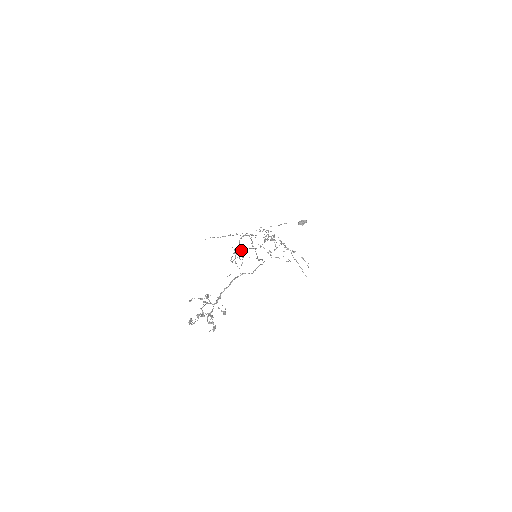
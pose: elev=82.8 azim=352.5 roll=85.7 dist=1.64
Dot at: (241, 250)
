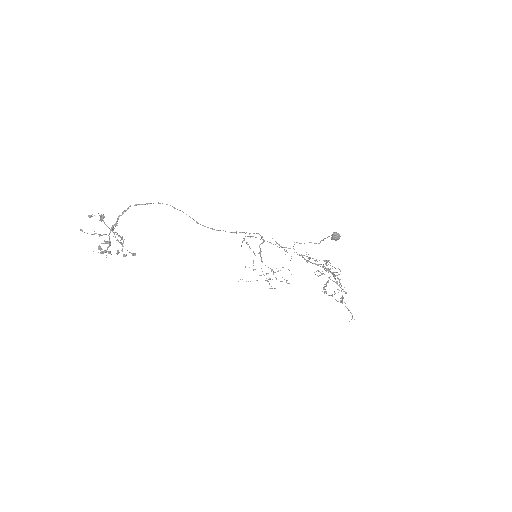
Dot at: occluded
